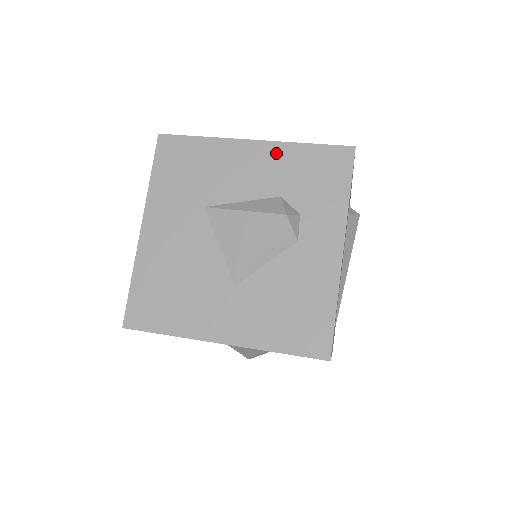
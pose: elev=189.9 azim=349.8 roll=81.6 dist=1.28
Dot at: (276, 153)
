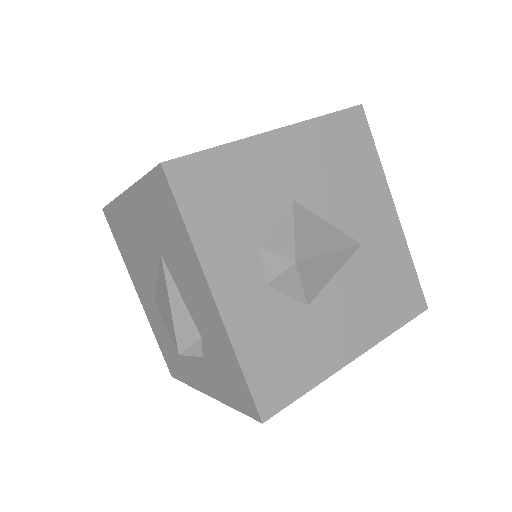
Dot at: (219, 330)
